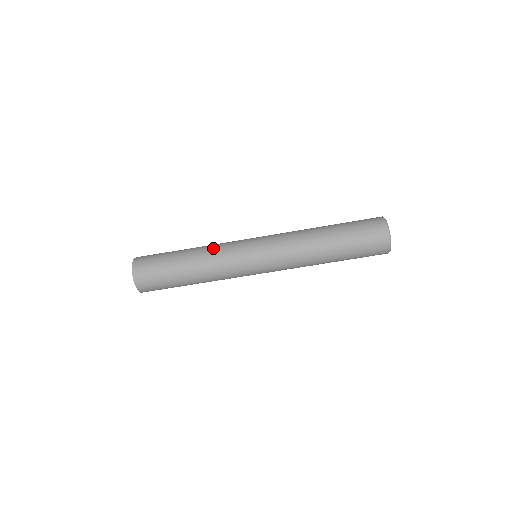
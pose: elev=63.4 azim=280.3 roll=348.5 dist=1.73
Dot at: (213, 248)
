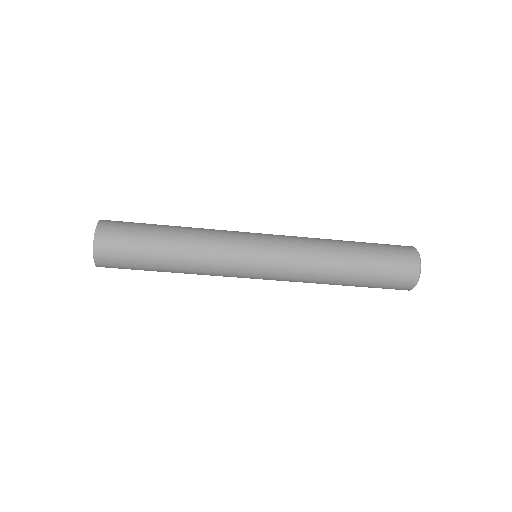
Dot at: (206, 250)
